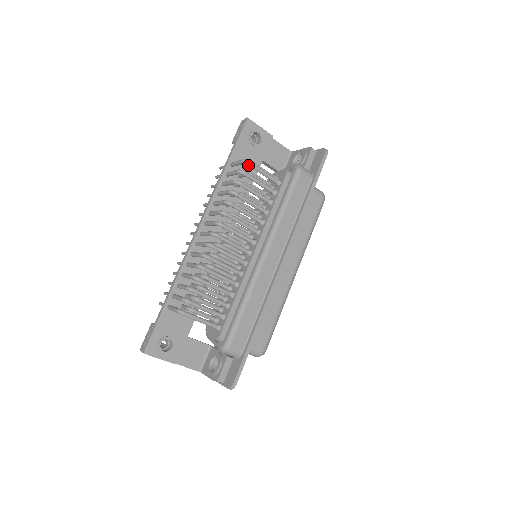
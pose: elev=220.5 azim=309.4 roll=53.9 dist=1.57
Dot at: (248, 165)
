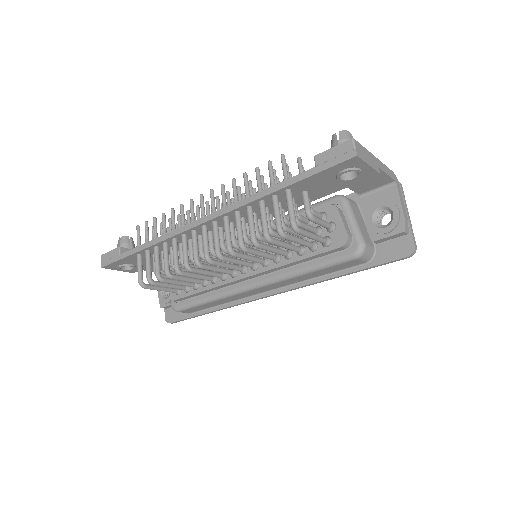
Dot at: (295, 231)
